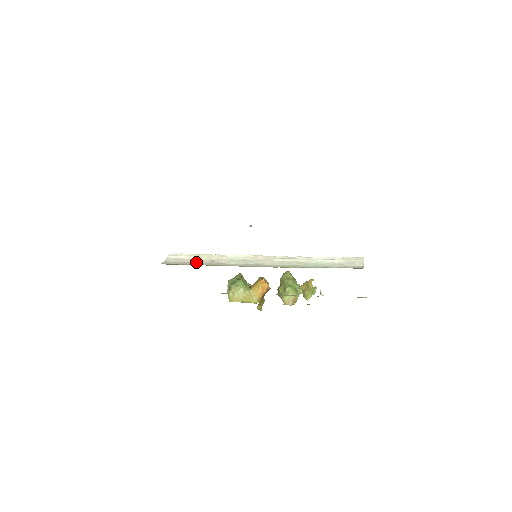
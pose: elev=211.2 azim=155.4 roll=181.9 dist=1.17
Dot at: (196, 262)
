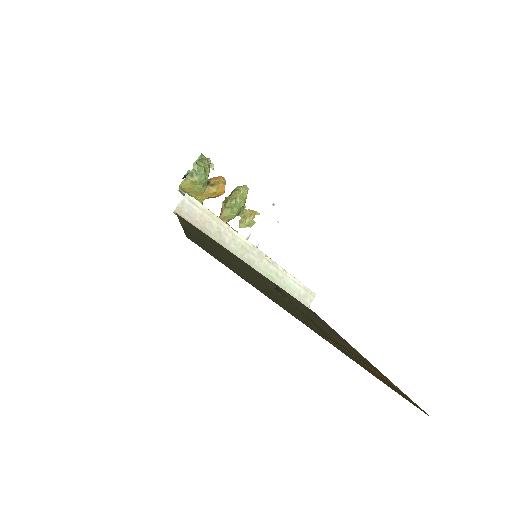
Dot at: (206, 226)
